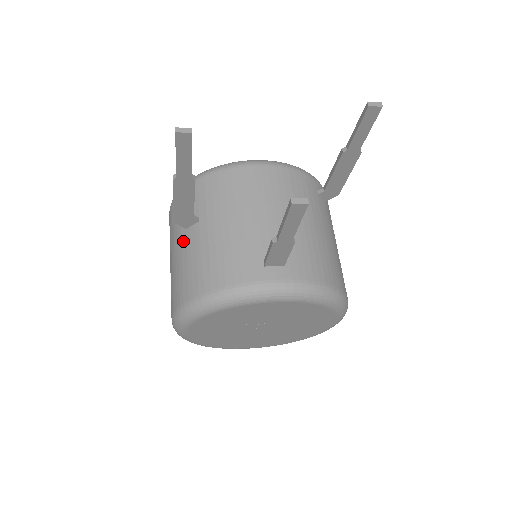
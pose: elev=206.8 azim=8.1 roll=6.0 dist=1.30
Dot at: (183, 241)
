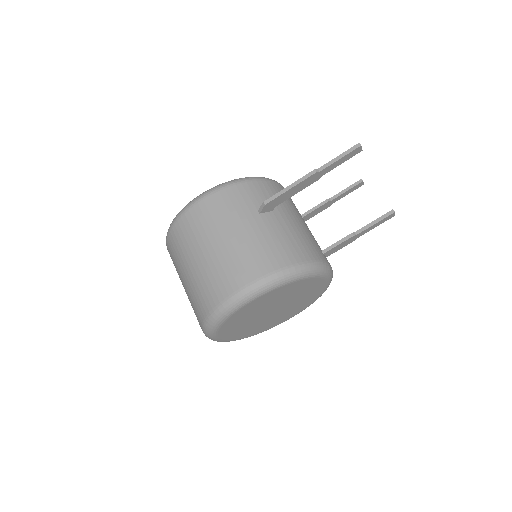
Dot at: (259, 222)
